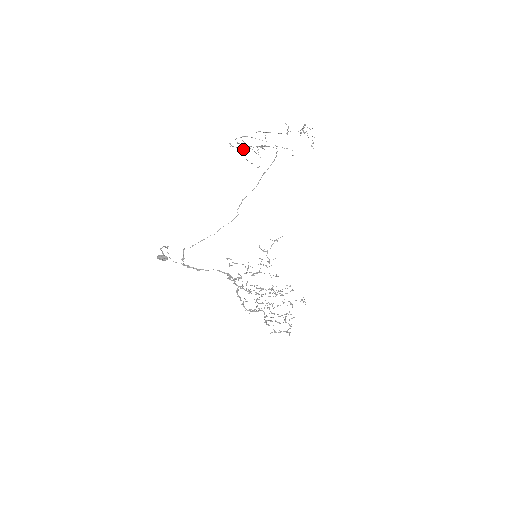
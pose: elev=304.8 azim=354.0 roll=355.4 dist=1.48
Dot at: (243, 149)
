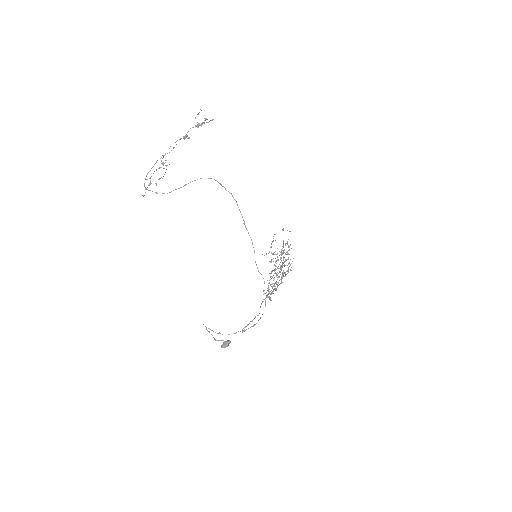
Dot at: (151, 183)
